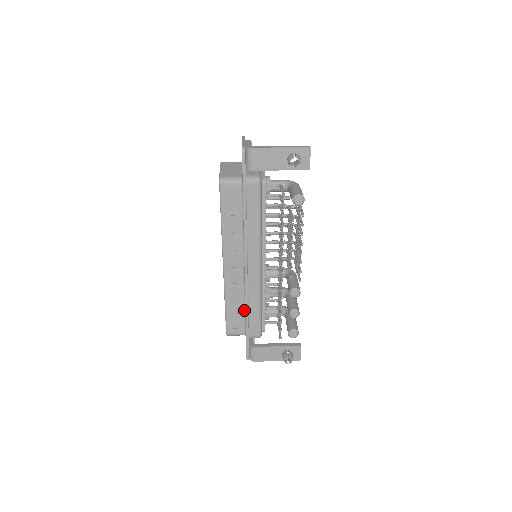
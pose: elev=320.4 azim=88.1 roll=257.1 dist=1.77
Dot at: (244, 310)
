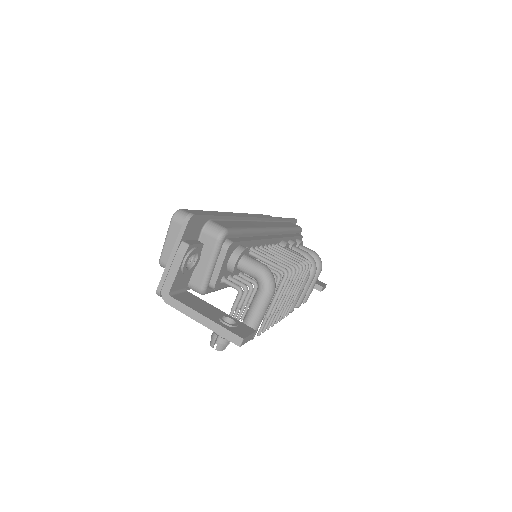
Dot at: occluded
